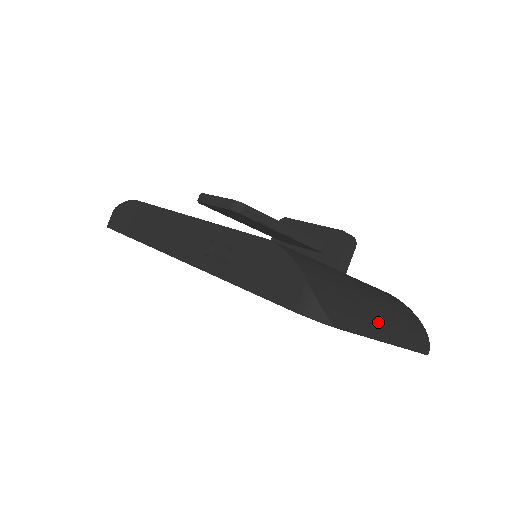
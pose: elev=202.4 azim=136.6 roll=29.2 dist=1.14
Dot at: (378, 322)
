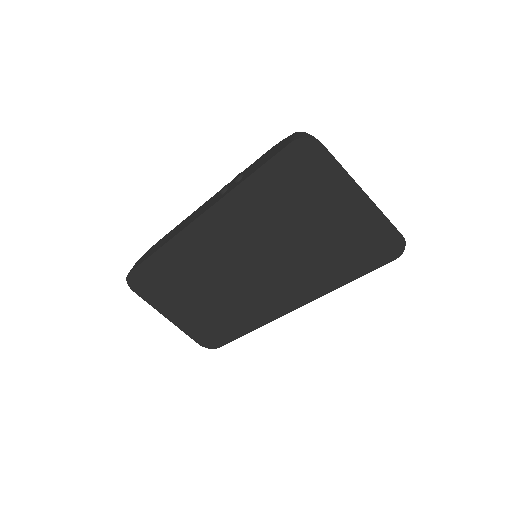
Dot at: occluded
